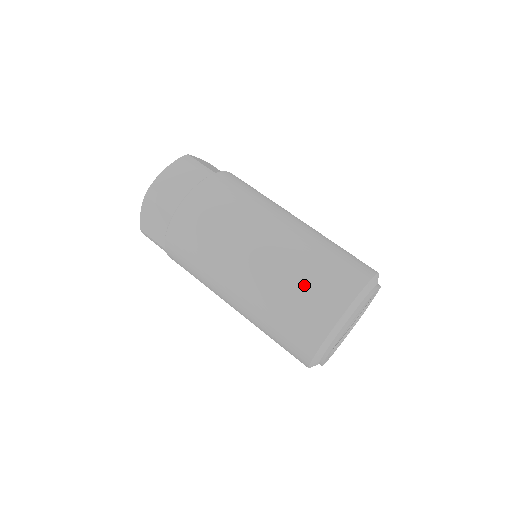
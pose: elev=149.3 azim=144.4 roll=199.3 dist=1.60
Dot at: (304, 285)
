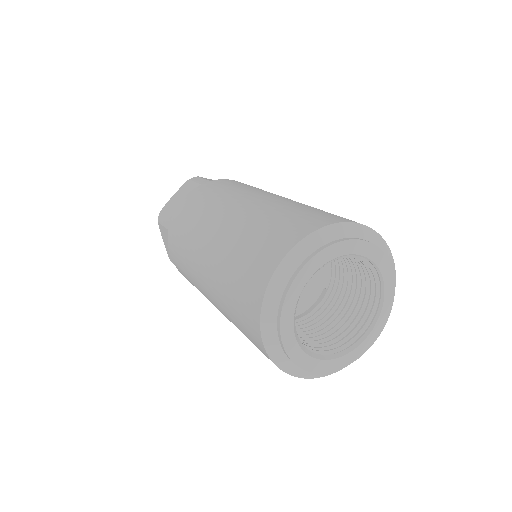
Dot at: (243, 252)
